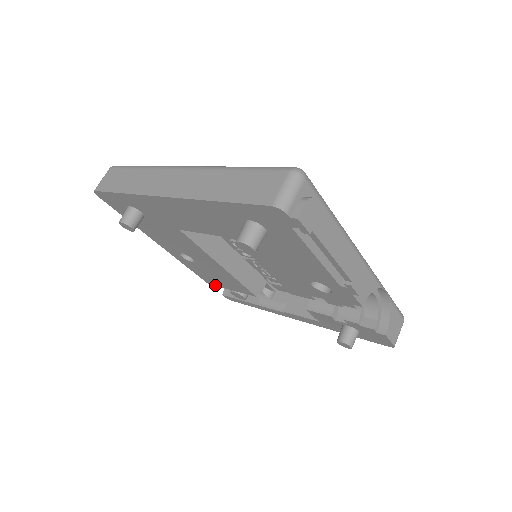
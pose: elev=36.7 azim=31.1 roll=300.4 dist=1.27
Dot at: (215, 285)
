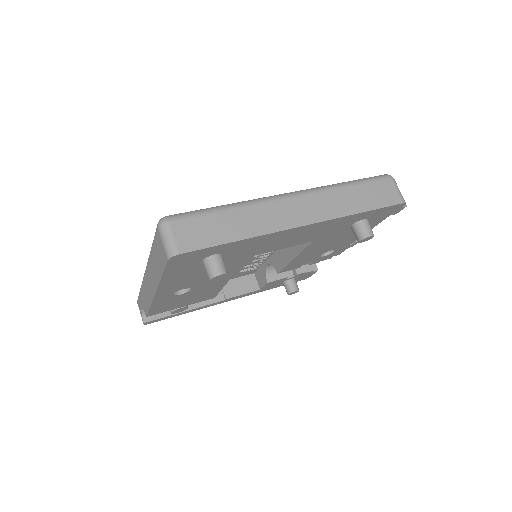
Dot at: occluded
